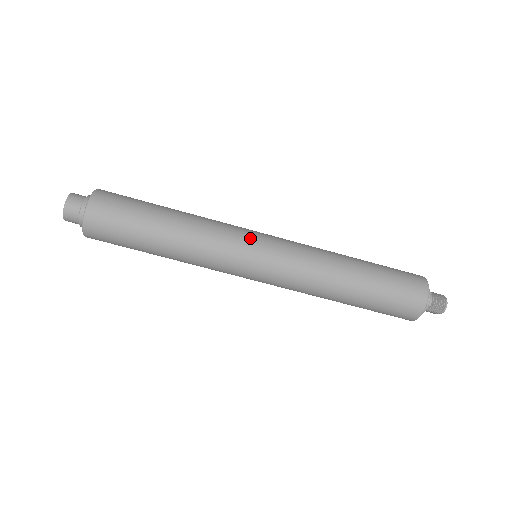
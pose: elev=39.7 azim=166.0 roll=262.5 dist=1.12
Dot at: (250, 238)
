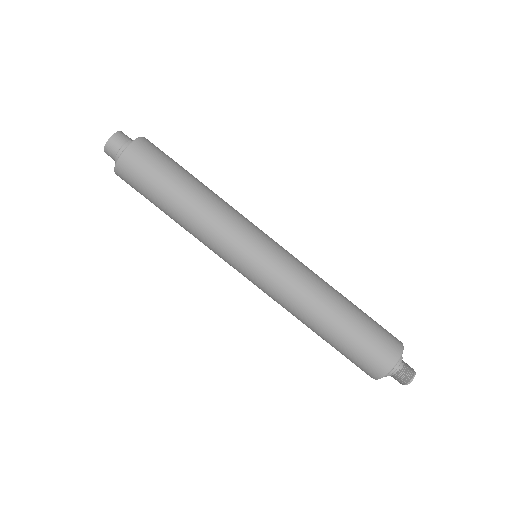
Dot at: (243, 254)
